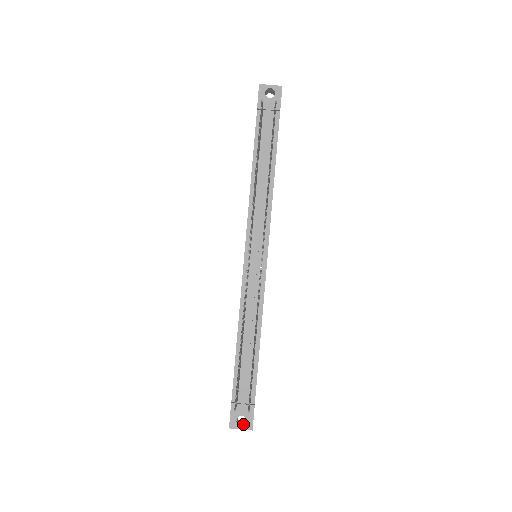
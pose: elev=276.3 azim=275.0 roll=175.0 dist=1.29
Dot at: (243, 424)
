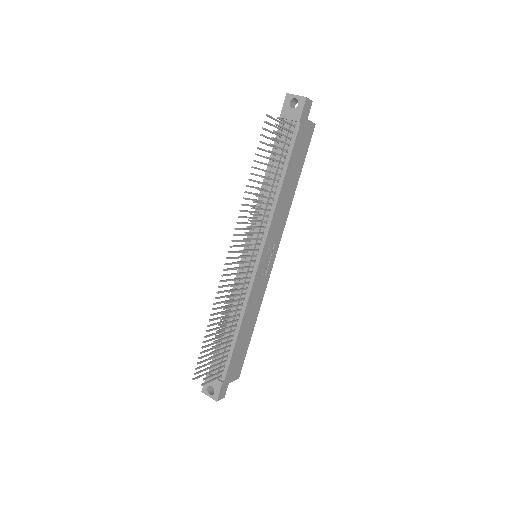
Dot at: (213, 393)
